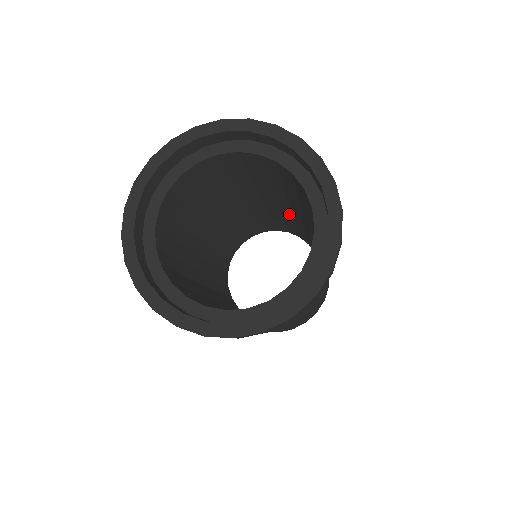
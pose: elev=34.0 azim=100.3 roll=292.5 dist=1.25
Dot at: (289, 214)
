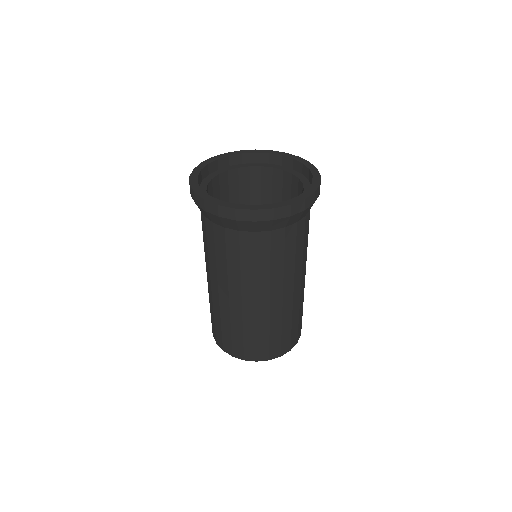
Dot at: occluded
